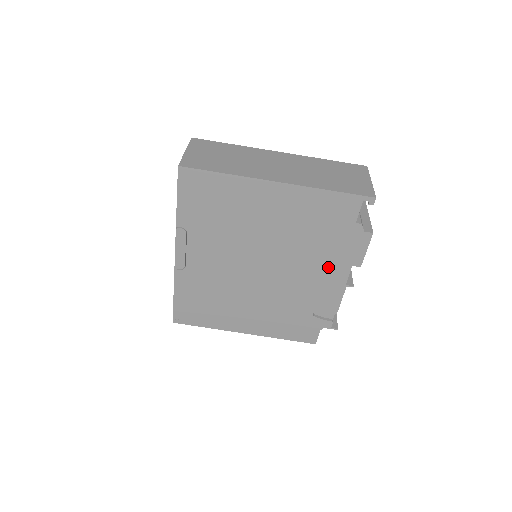
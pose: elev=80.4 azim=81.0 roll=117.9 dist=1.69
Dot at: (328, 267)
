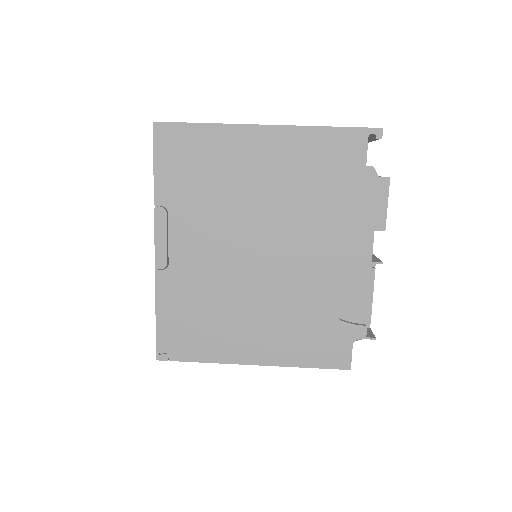
Dot at: (345, 237)
